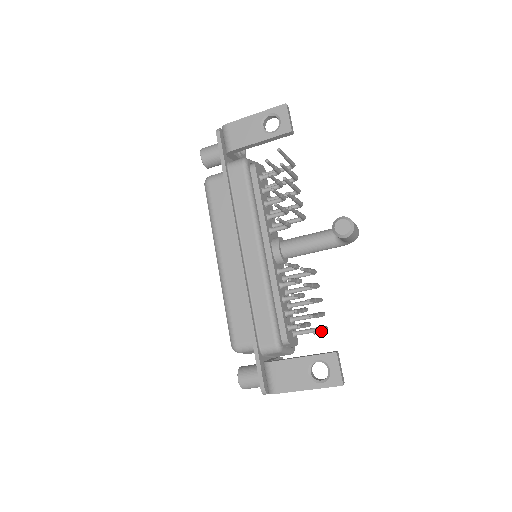
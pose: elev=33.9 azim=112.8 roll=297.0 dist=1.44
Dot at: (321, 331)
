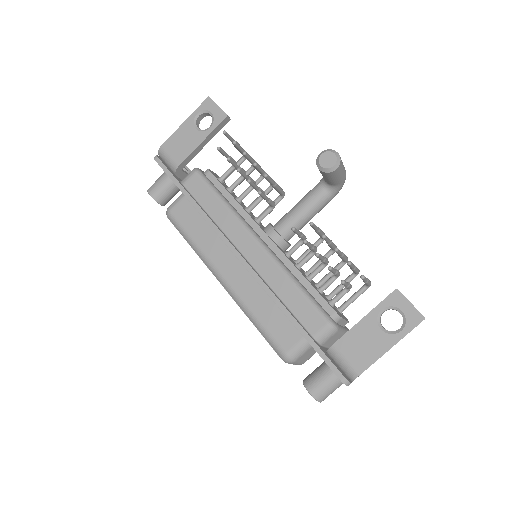
Dot at: (367, 279)
